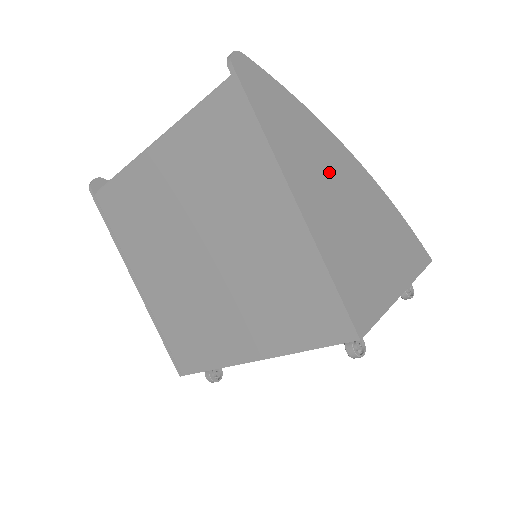
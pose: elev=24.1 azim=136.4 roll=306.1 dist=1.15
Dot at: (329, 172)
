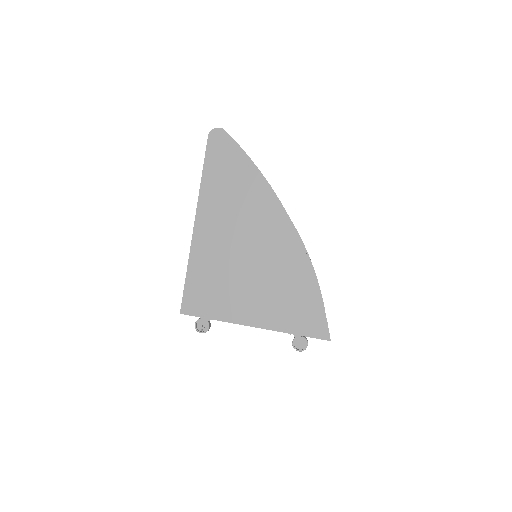
Dot at: (246, 221)
